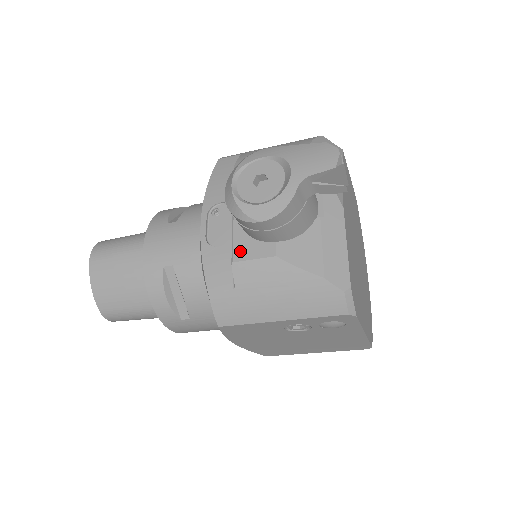
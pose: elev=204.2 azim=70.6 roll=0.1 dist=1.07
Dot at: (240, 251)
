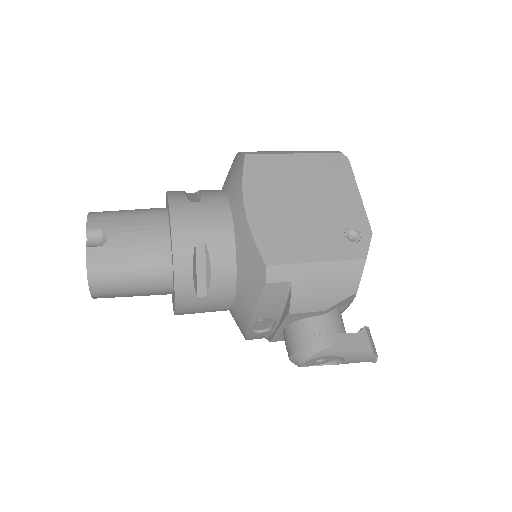
Dot at: (279, 339)
